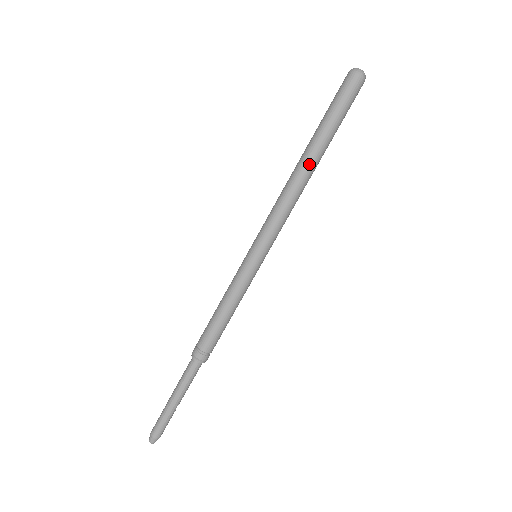
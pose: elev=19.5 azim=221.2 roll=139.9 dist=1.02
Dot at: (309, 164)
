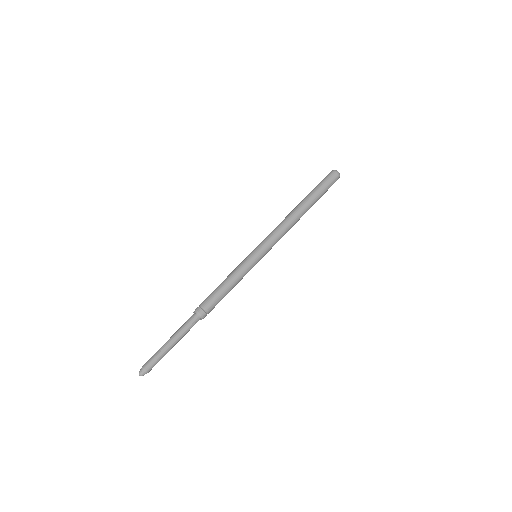
Dot at: (302, 210)
